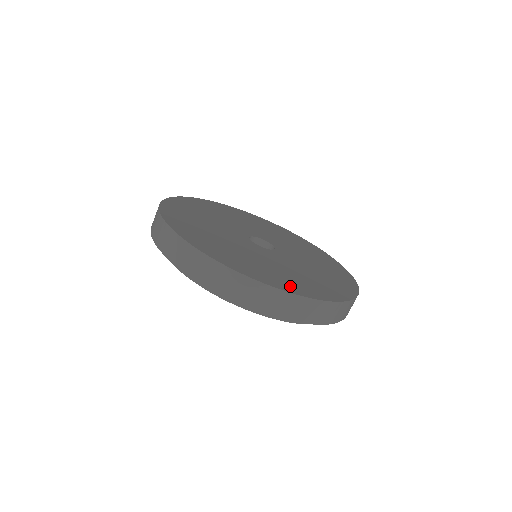
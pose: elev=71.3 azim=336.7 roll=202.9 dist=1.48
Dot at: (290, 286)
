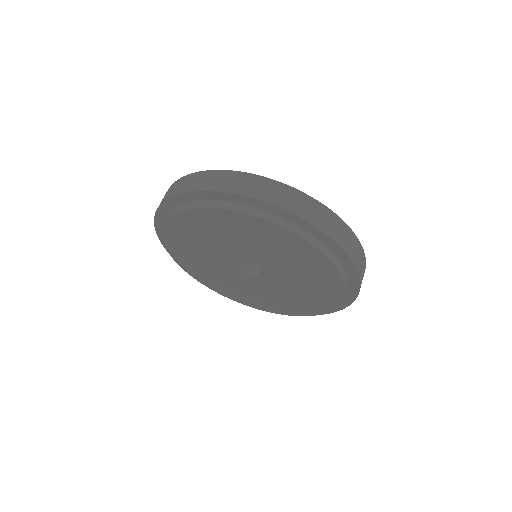
Dot at: occluded
